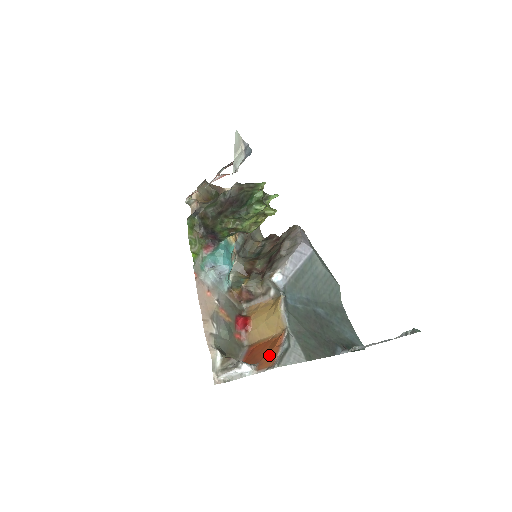
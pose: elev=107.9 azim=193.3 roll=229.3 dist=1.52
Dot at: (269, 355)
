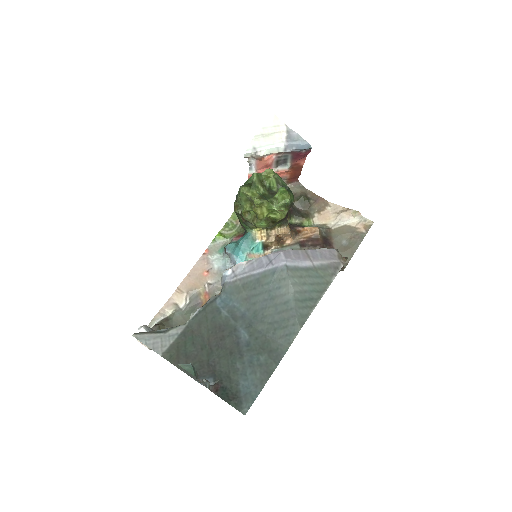
Dot at: occluded
